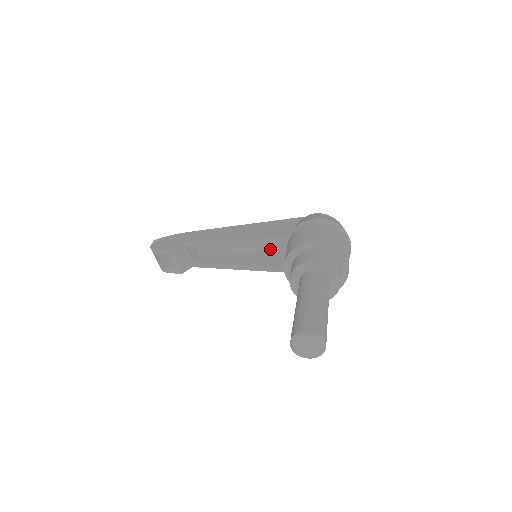
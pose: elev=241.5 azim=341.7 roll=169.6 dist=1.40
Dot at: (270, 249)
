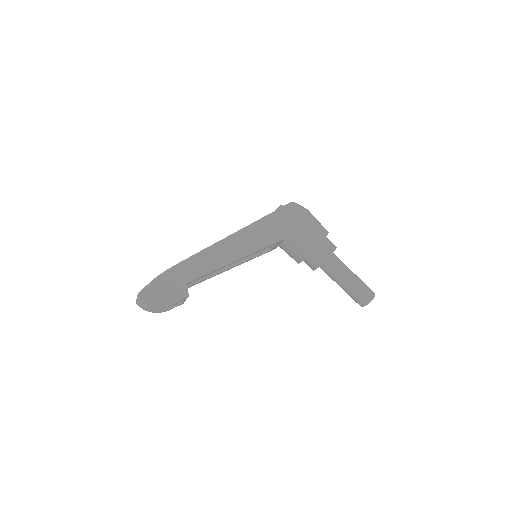
Dot at: occluded
